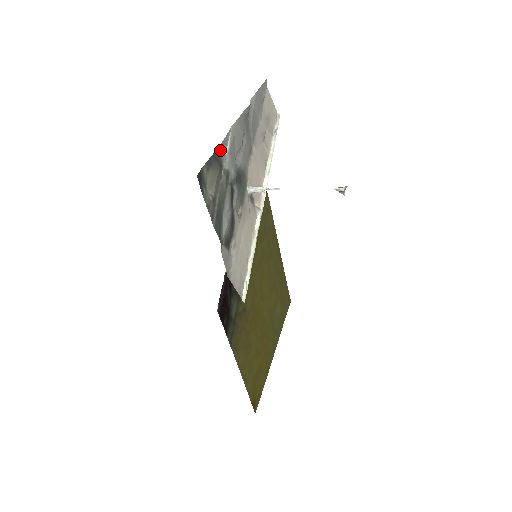
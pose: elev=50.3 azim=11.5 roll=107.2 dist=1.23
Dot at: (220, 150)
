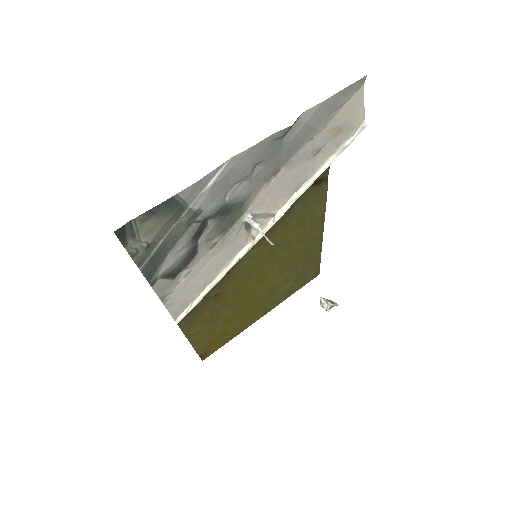
Dot at: (184, 194)
